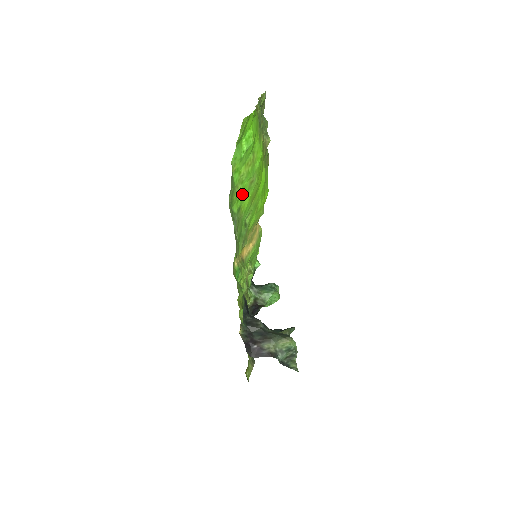
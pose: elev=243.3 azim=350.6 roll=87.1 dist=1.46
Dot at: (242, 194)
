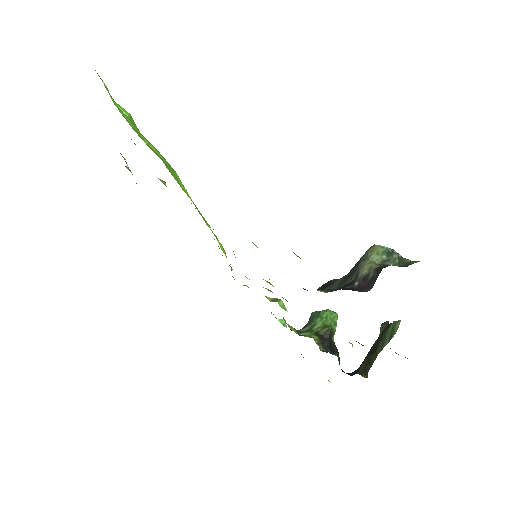
Dot at: (168, 168)
